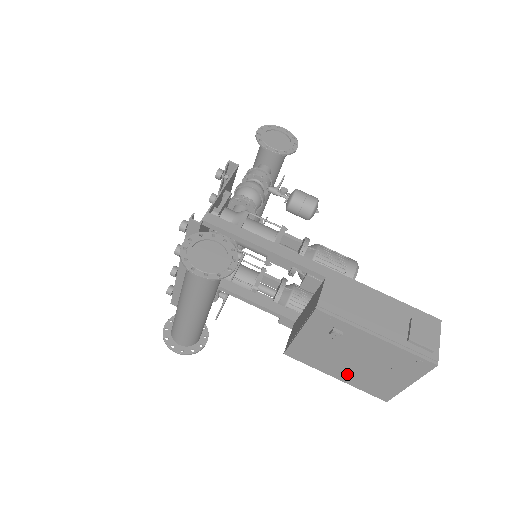
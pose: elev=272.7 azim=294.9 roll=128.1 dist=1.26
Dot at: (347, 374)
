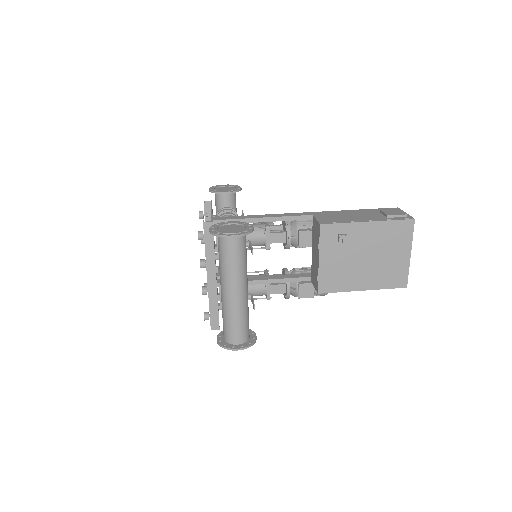
Dot at: (368, 279)
